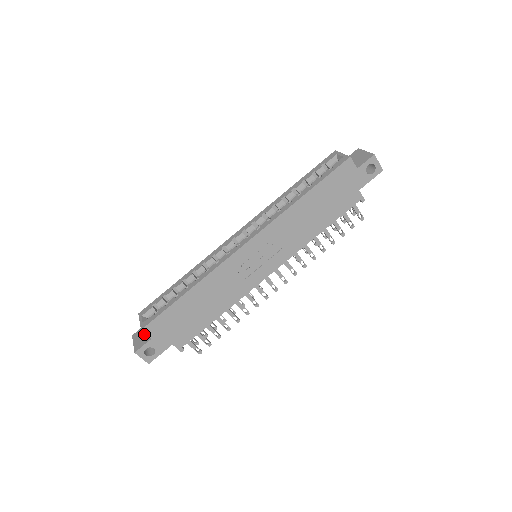
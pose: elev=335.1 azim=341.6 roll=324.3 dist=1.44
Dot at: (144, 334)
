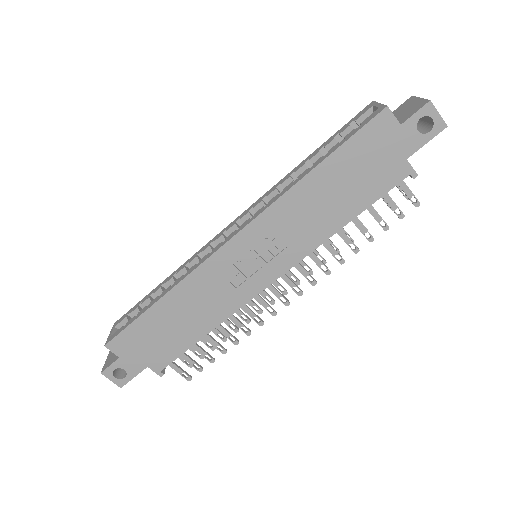
Dot at: occluded
